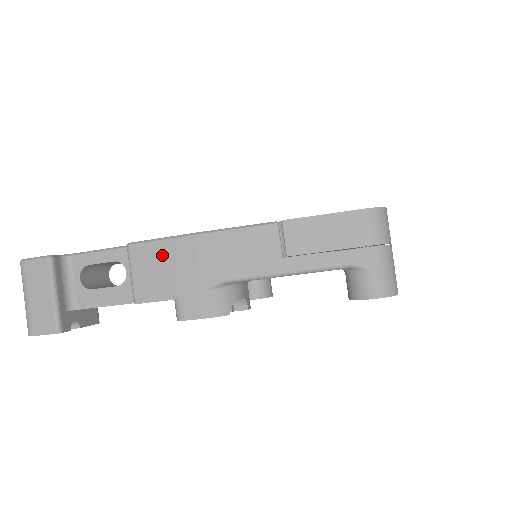
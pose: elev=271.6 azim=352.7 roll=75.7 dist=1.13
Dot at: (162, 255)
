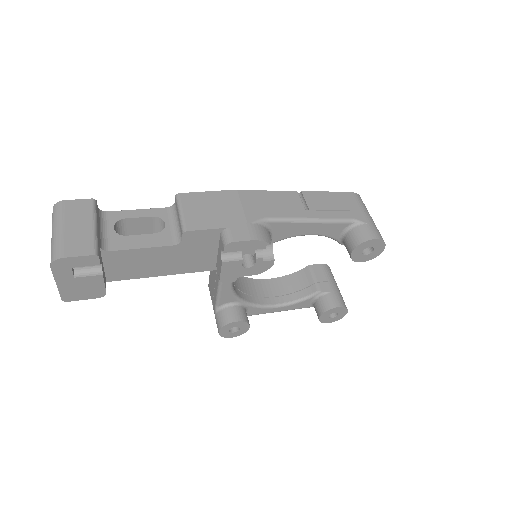
Dot at: (211, 200)
